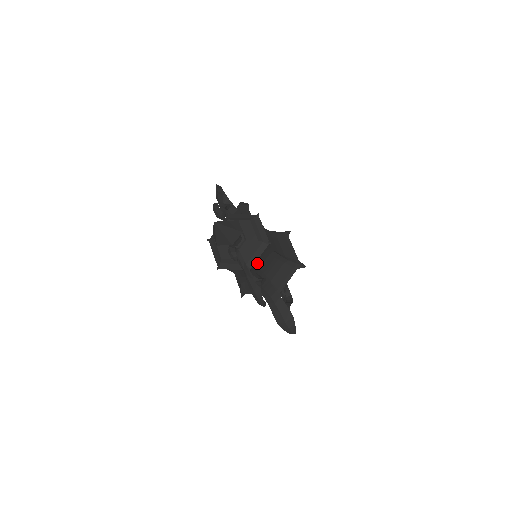
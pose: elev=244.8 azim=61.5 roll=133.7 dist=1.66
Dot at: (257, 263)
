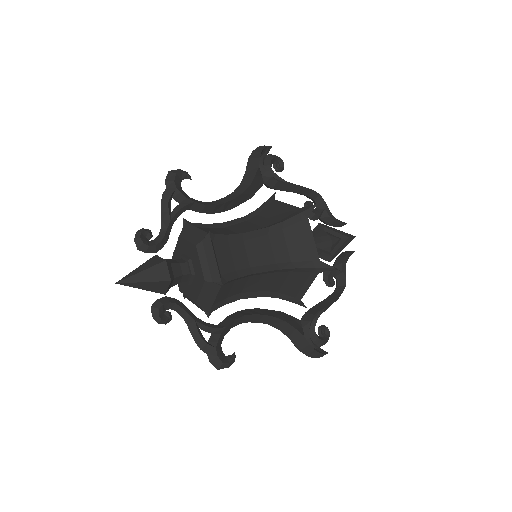
Dot at: (229, 294)
